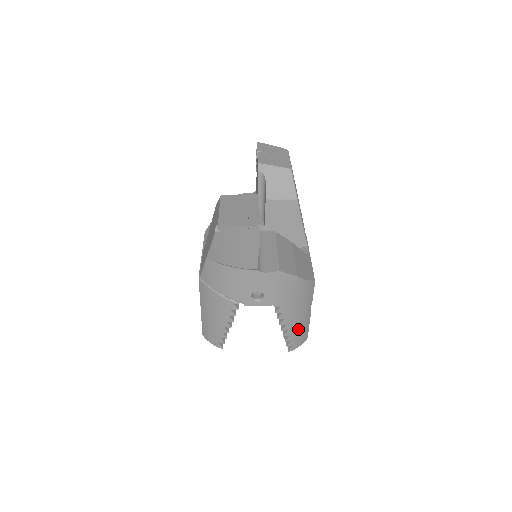
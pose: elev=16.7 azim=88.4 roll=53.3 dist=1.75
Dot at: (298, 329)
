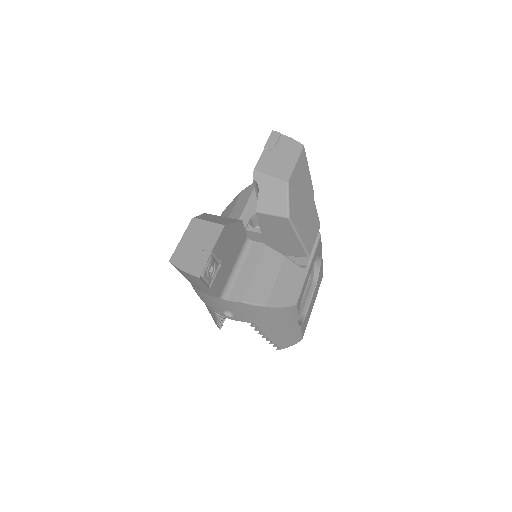
Dot at: (284, 336)
